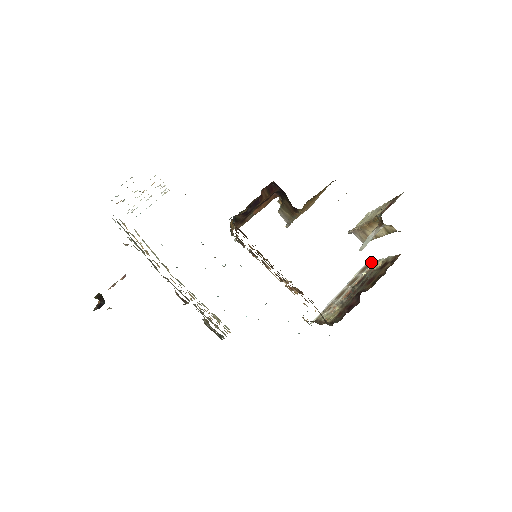
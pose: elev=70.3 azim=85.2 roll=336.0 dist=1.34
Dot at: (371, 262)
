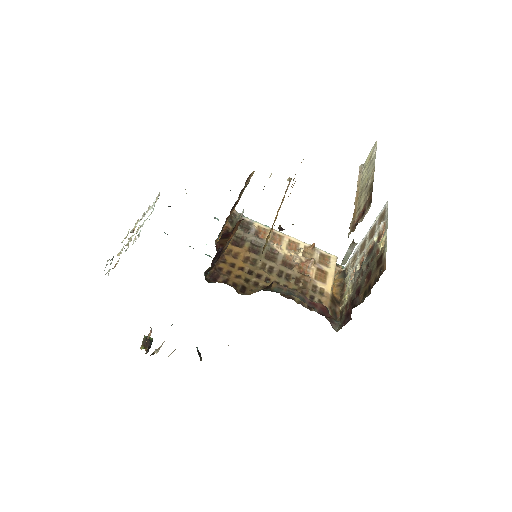
Dot at: (386, 214)
